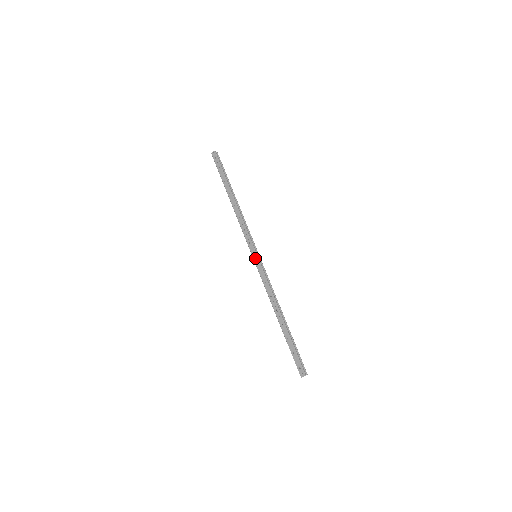
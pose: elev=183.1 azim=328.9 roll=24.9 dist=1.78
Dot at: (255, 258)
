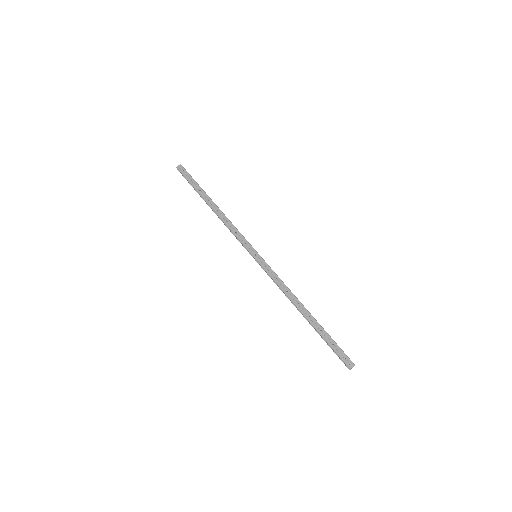
Dot at: (257, 257)
